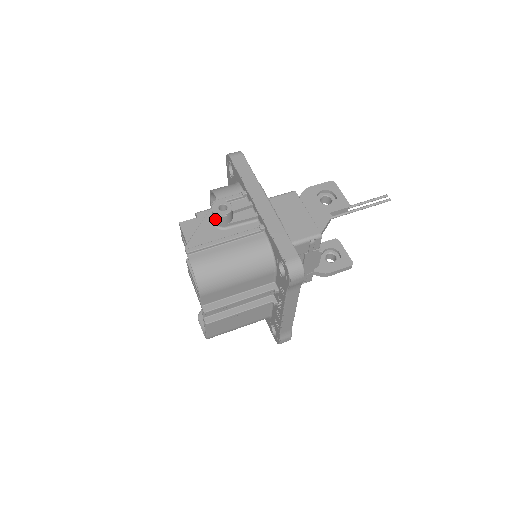
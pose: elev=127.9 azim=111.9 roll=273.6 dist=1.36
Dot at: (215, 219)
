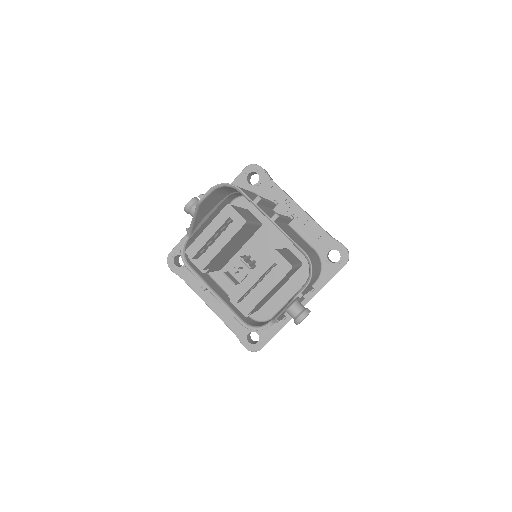
Dot at: occluded
